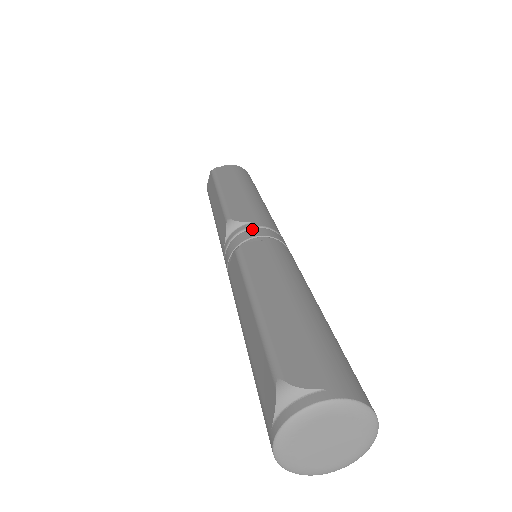
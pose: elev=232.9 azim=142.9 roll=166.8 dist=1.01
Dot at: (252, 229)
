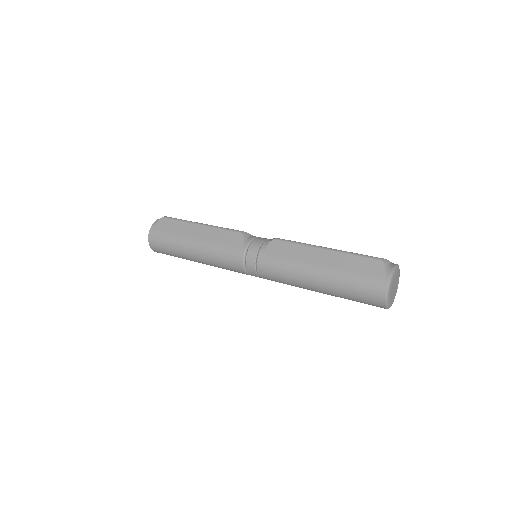
Dot at: occluded
